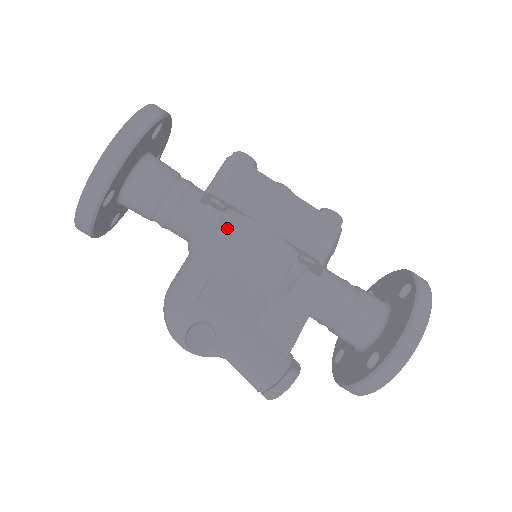
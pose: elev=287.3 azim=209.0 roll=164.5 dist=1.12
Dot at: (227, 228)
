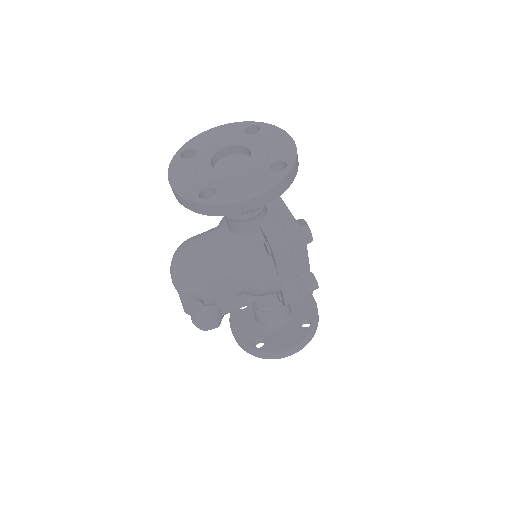
Dot at: (260, 265)
